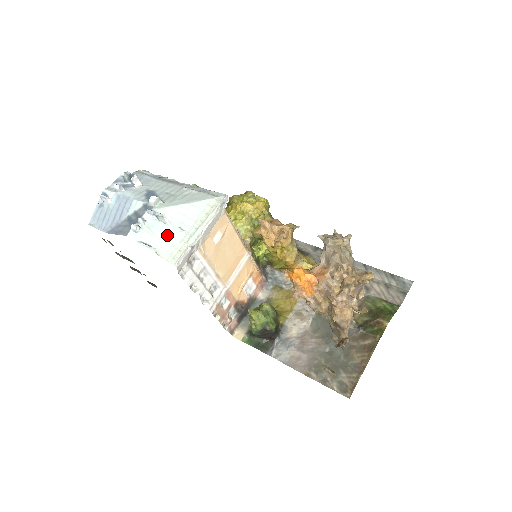
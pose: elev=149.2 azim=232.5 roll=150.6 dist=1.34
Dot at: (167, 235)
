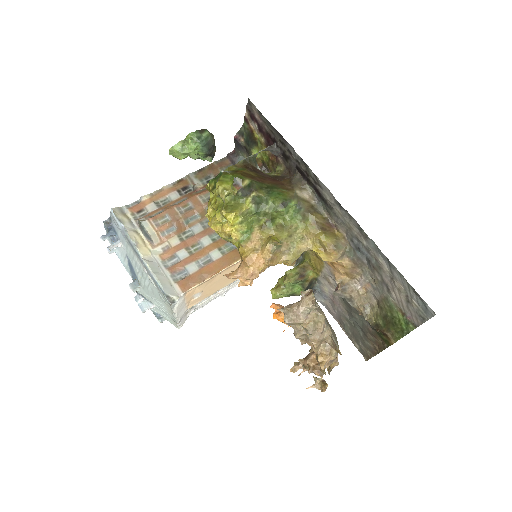
Dot at: (160, 311)
